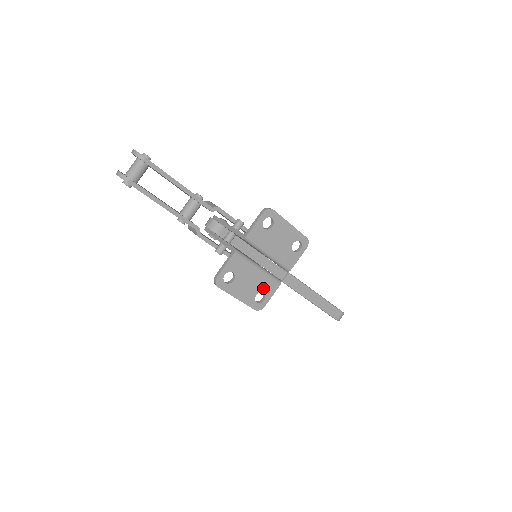
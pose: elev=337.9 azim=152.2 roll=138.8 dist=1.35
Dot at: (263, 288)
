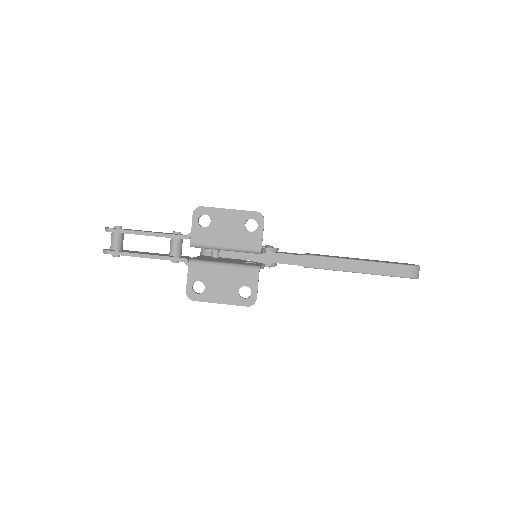
Dot at: (242, 282)
